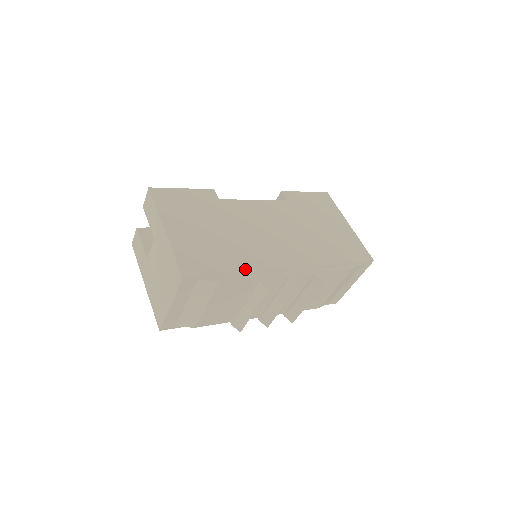
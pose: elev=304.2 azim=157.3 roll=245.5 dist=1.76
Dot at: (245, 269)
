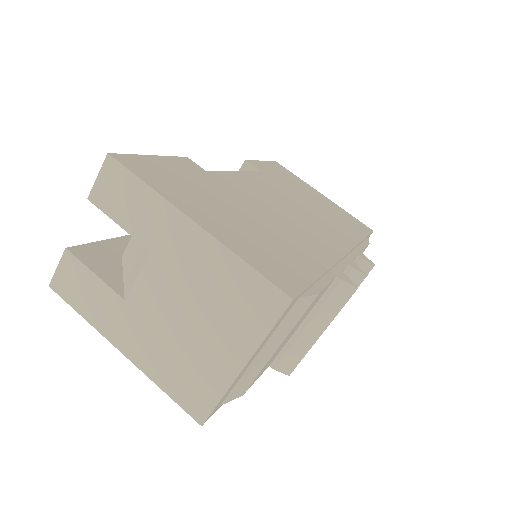
Dot at: (323, 265)
